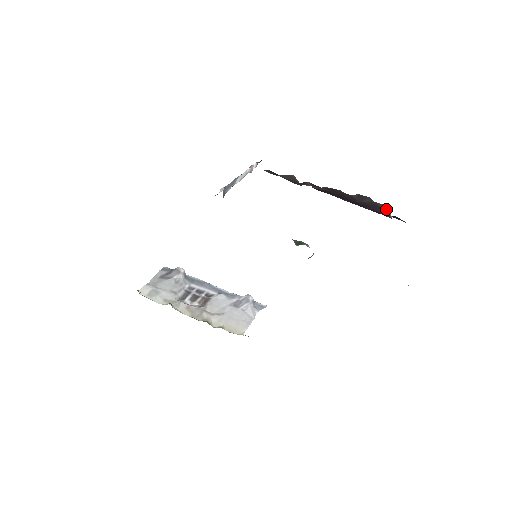
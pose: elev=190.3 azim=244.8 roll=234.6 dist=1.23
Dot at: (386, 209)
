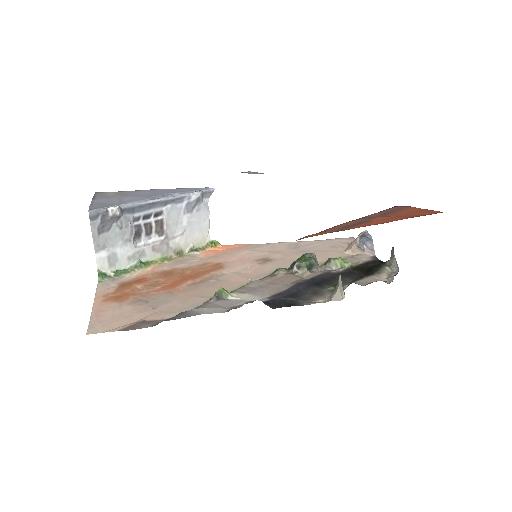
Dot at: (397, 265)
